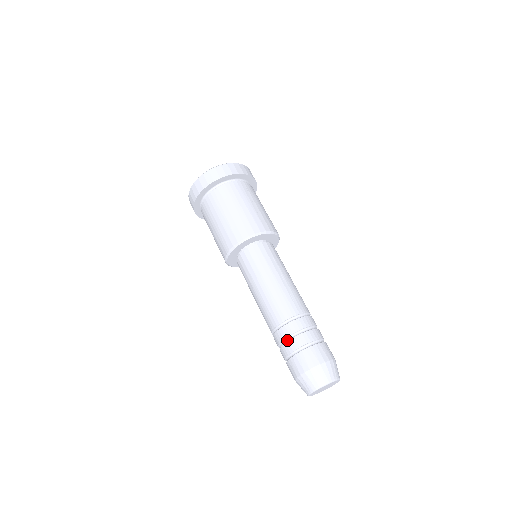
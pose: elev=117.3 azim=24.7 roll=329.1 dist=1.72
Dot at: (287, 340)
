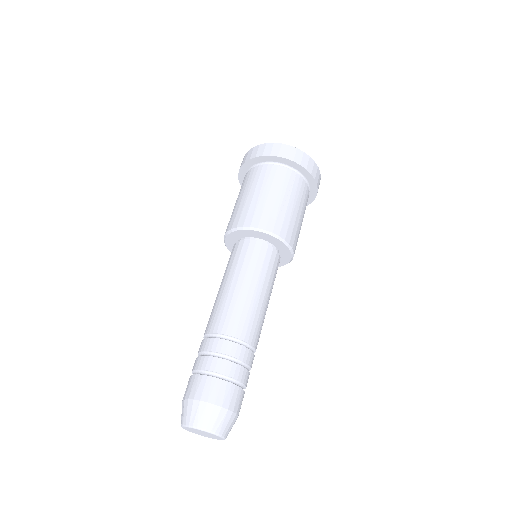
Dot at: (203, 354)
